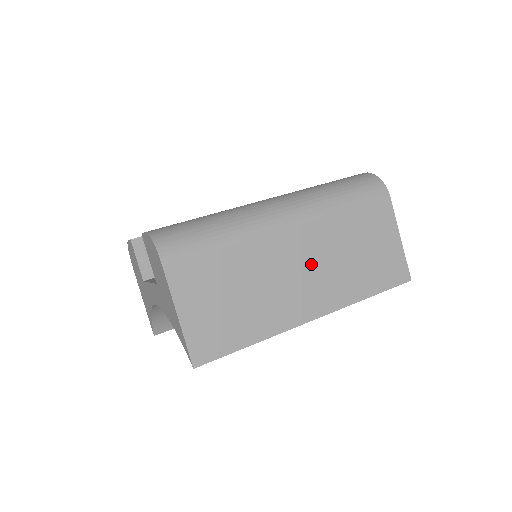
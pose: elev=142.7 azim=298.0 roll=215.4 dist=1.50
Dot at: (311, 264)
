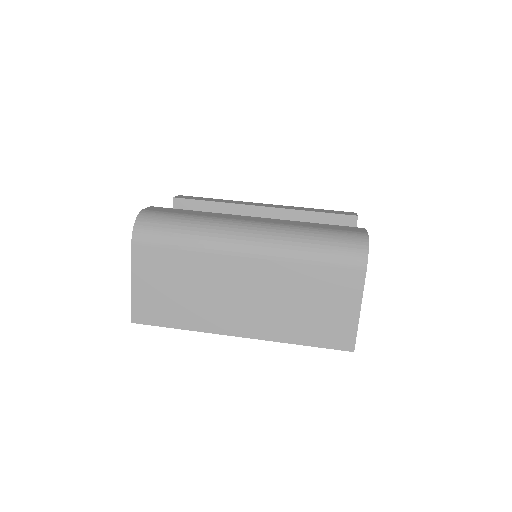
Dot at: (255, 293)
